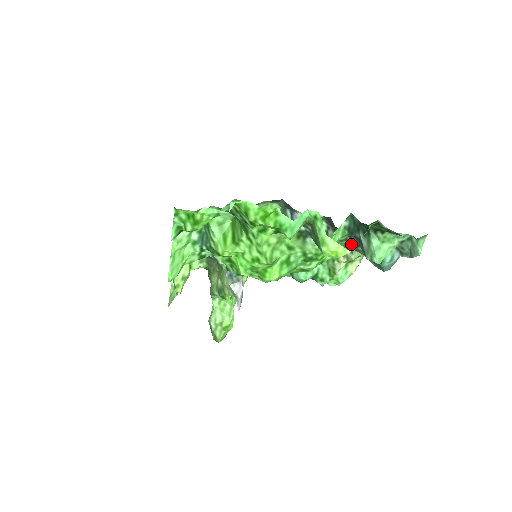
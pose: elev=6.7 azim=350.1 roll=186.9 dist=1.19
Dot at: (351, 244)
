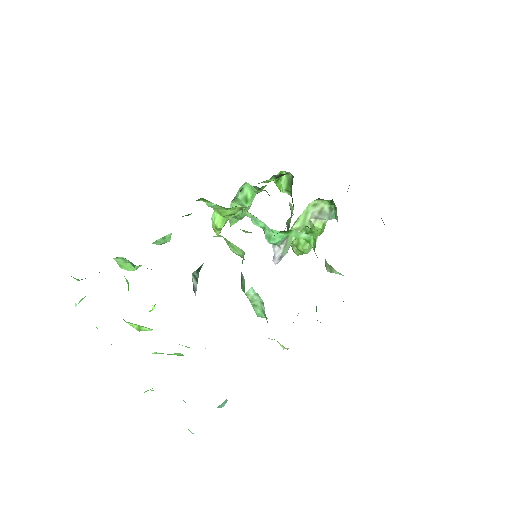
Dot at: occluded
